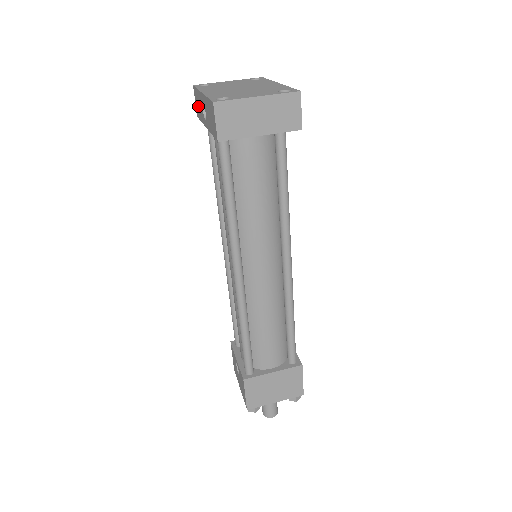
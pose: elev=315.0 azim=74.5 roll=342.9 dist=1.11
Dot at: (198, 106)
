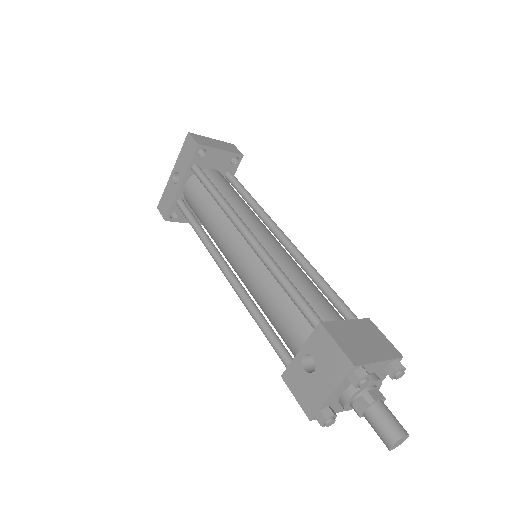
Dot at: (166, 202)
